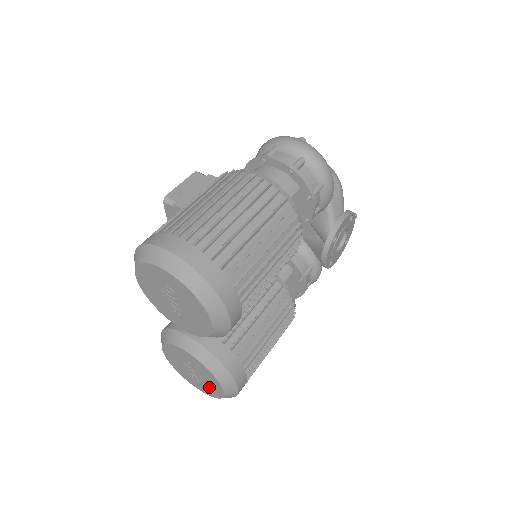
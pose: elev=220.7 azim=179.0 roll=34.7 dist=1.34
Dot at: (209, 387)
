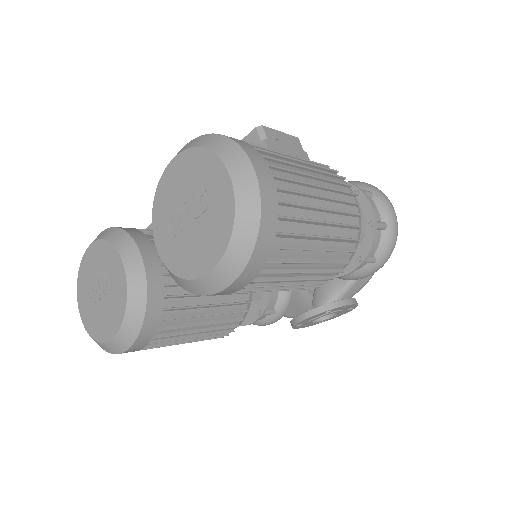
Dot at: (98, 320)
